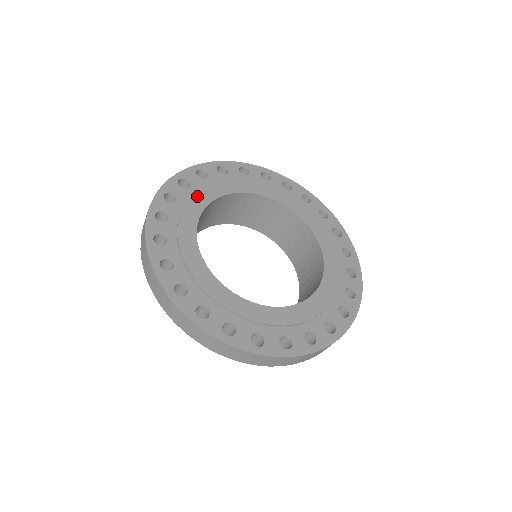
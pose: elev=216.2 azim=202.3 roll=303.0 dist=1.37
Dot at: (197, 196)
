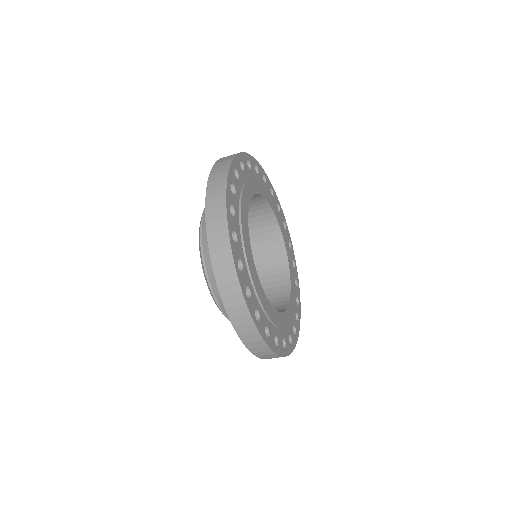
Dot at: (254, 181)
